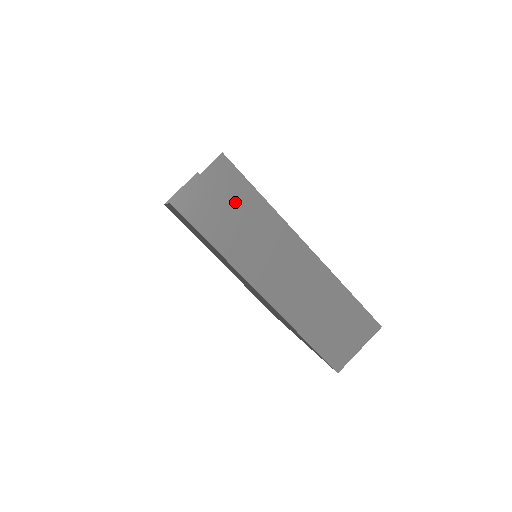
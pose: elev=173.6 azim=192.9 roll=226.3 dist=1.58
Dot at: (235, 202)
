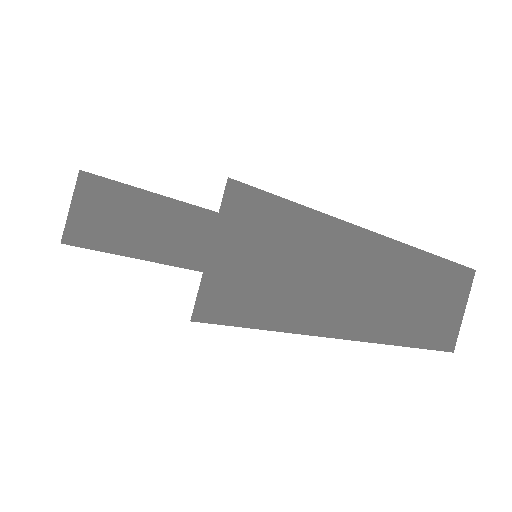
Dot at: (281, 245)
